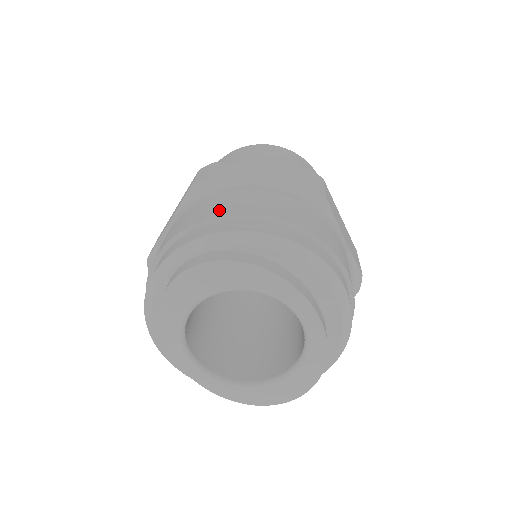
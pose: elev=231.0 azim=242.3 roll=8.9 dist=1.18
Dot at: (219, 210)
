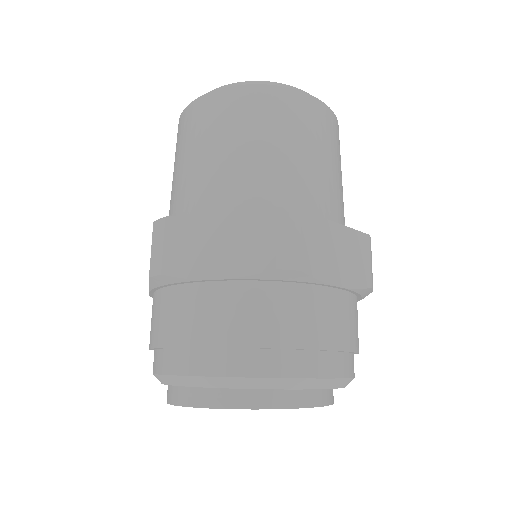
Dot at: (183, 332)
